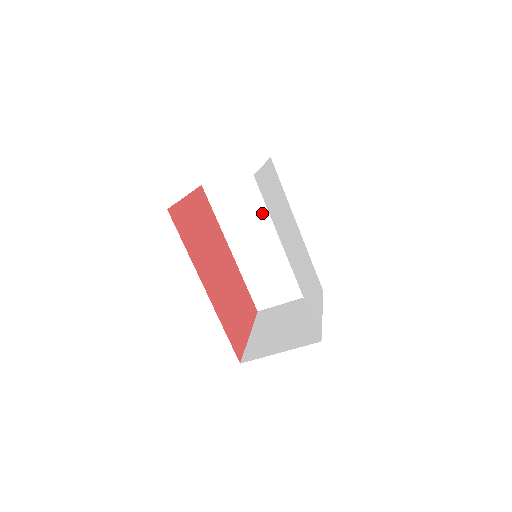
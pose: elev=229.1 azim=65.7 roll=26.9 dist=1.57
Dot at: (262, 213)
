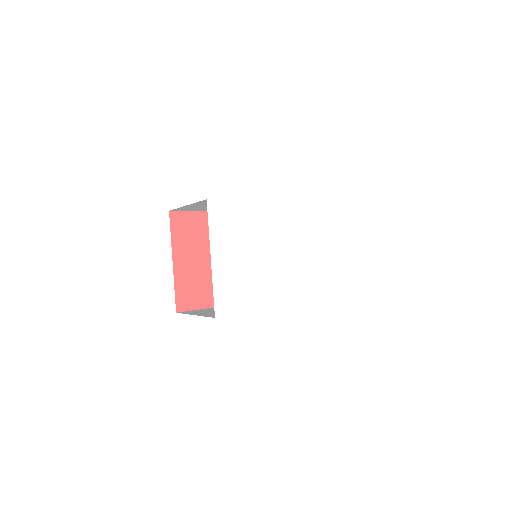
Dot at: occluded
